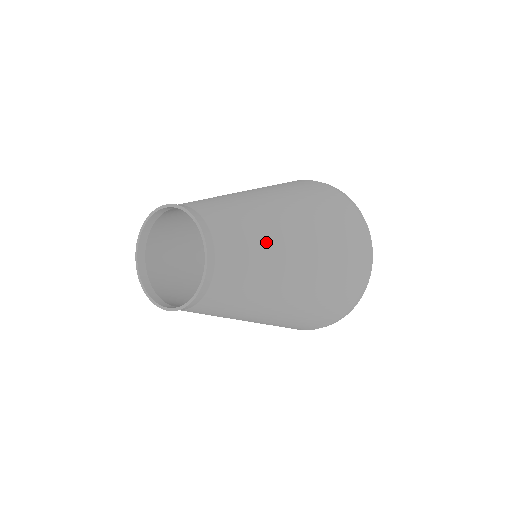
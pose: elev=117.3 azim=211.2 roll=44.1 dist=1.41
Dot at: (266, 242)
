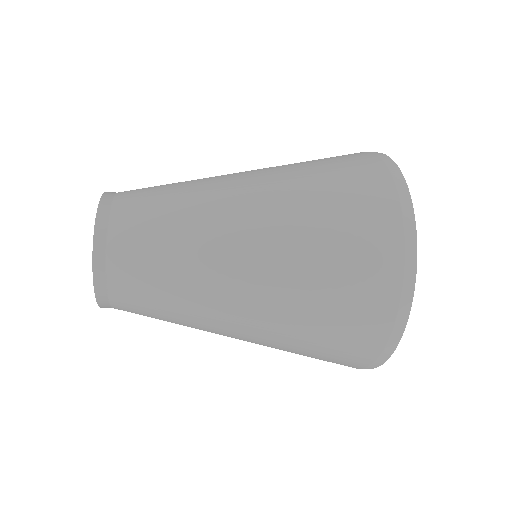
Dot at: (183, 308)
